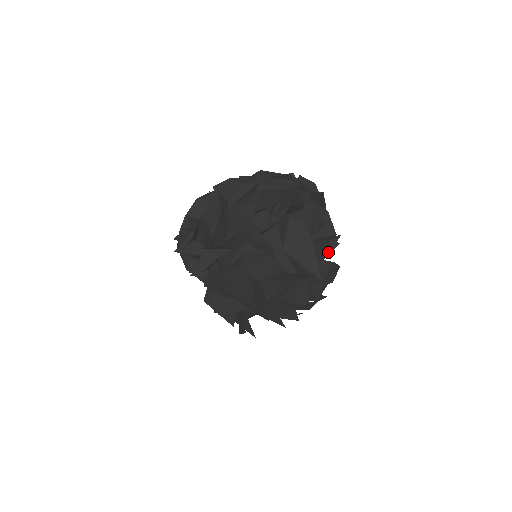
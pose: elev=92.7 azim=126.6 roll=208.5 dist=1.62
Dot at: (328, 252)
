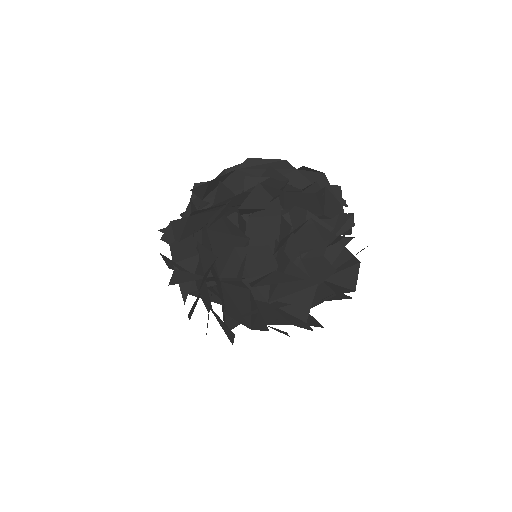
Dot at: occluded
